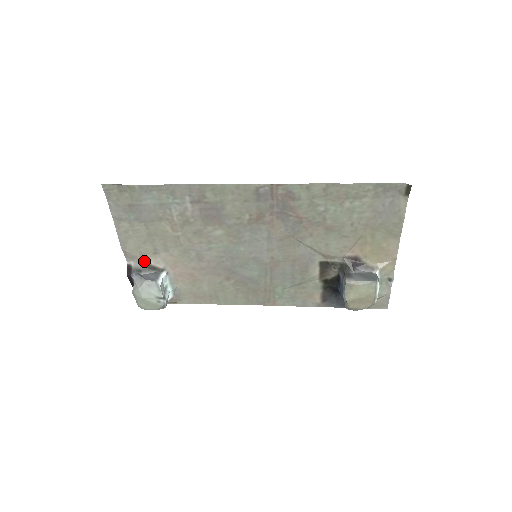
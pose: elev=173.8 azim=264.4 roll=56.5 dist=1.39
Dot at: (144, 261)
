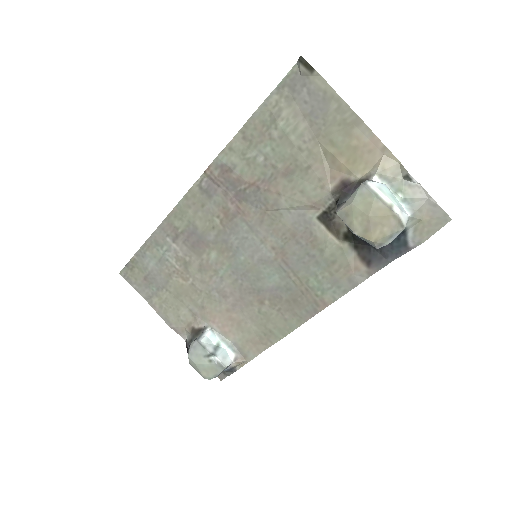
Dot at: (191, 329)
